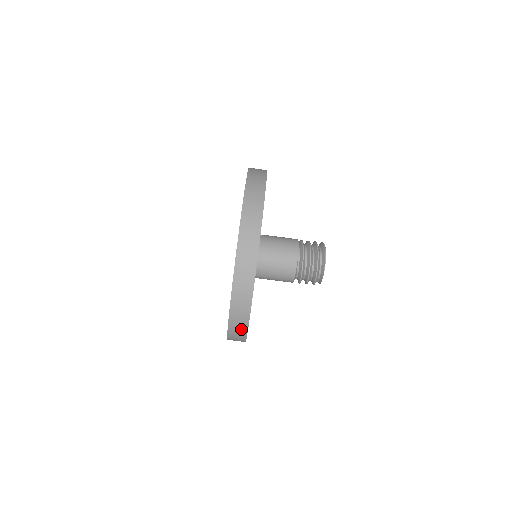
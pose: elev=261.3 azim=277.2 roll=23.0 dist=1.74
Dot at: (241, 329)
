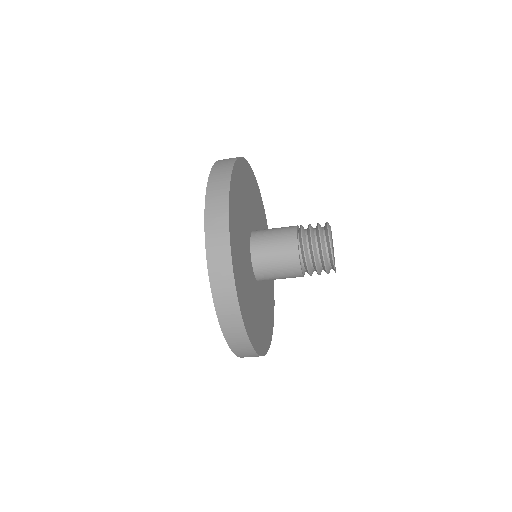
Dot at: occluded
